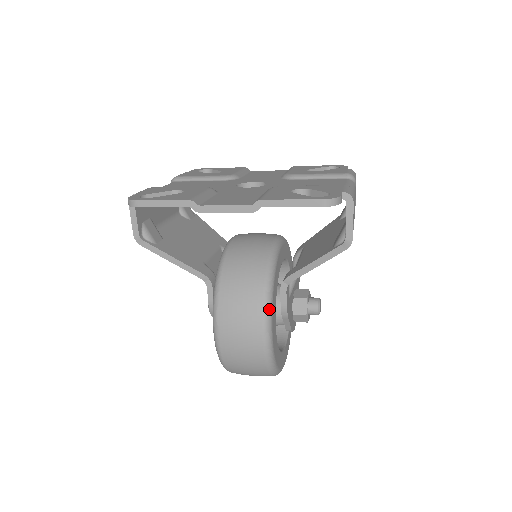
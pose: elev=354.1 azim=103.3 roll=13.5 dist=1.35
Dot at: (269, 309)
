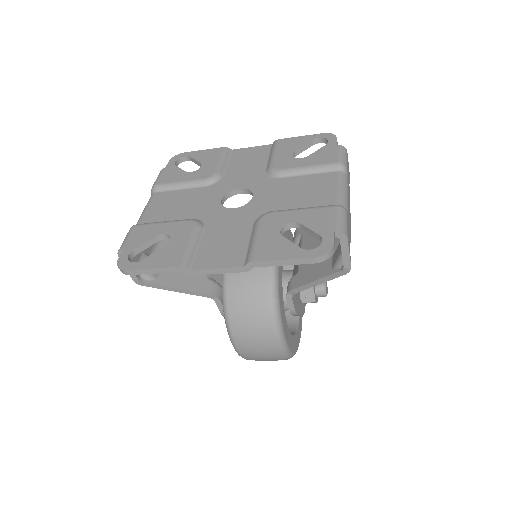
Dot at: (279, 323)
